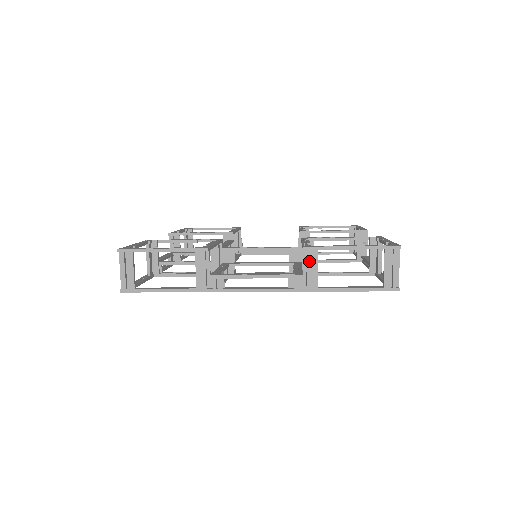
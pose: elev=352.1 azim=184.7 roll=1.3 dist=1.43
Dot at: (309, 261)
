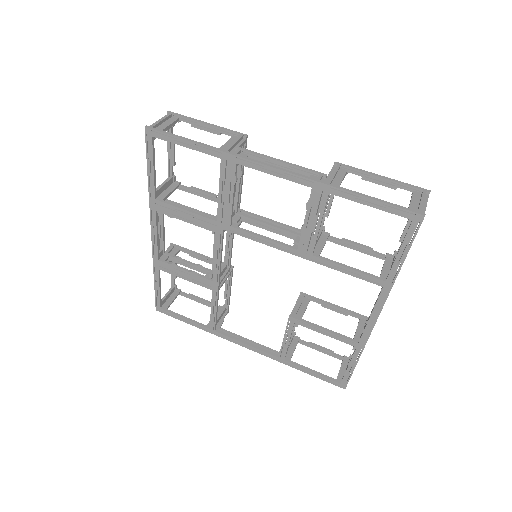
Dot at: (337, 170)
